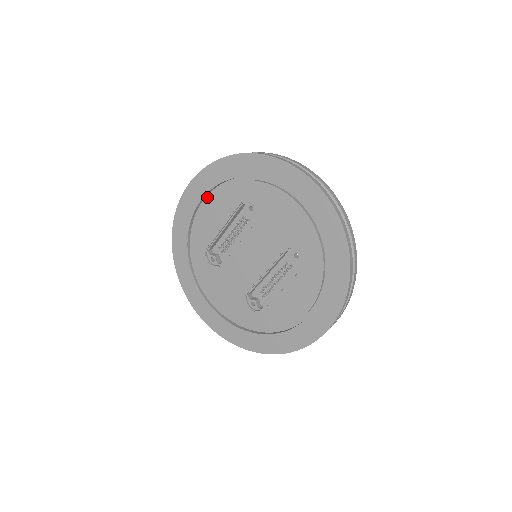
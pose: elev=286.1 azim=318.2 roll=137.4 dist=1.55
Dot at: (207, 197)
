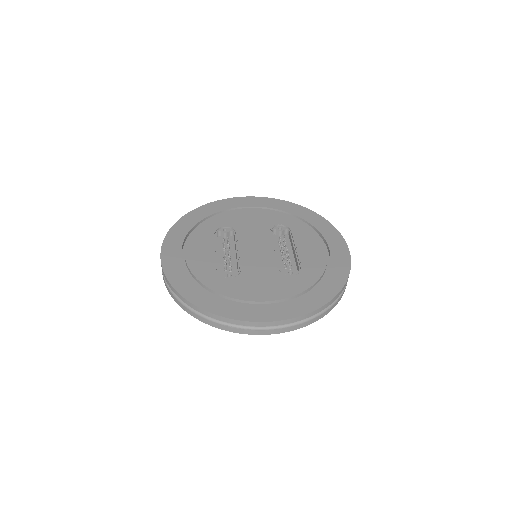
Dot at: (185, 245)
